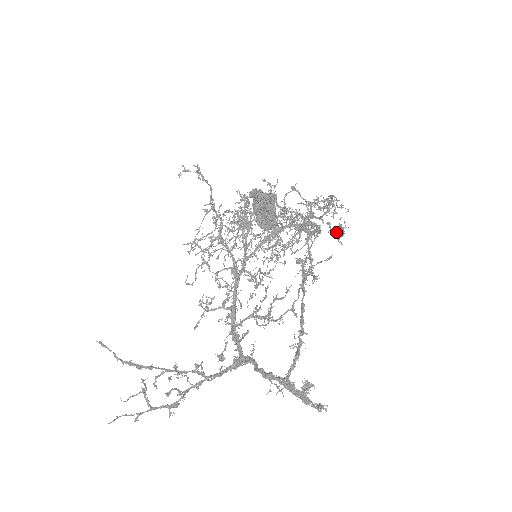
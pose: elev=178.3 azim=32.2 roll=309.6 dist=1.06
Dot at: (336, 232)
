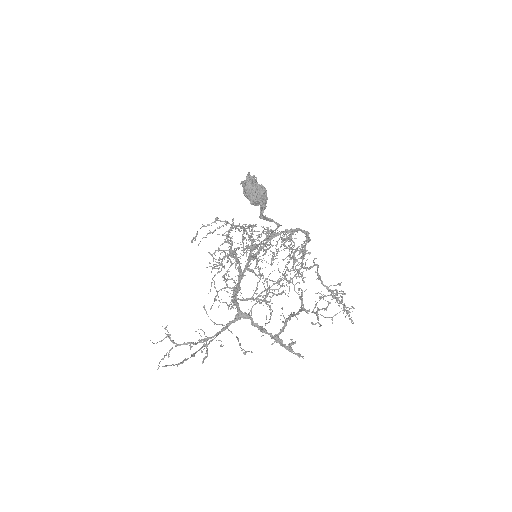
Dot at: occluded
